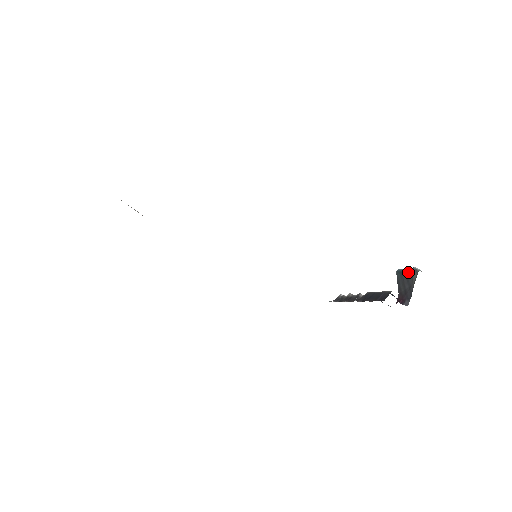
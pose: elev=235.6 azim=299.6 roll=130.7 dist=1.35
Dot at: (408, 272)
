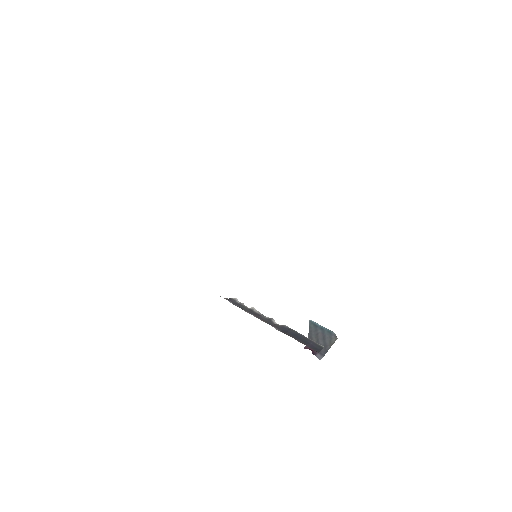
Dot at: (326, 332)
